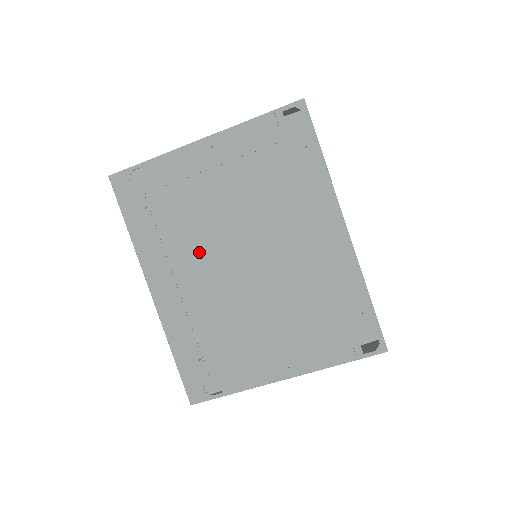
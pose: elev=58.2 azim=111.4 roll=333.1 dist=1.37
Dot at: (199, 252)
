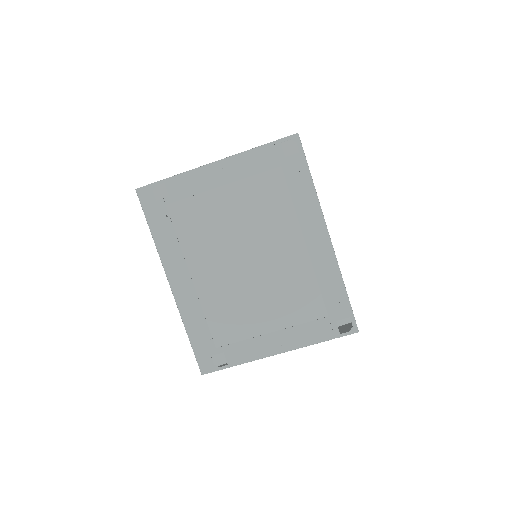
Dot at: (209, 252)
